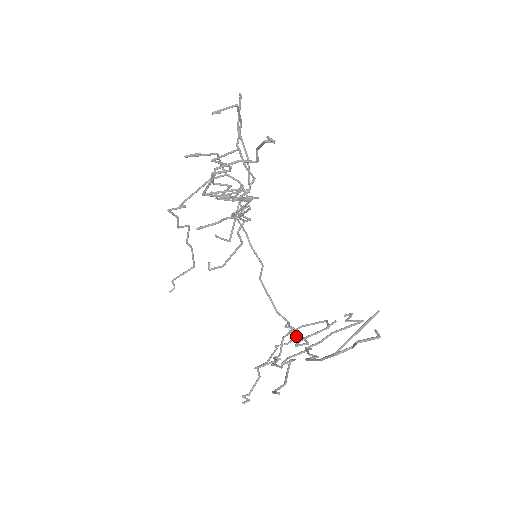
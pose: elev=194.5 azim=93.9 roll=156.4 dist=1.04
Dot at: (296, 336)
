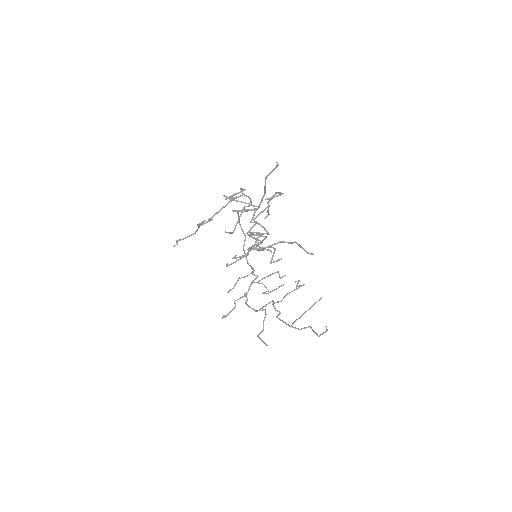
Dot at: occluded
